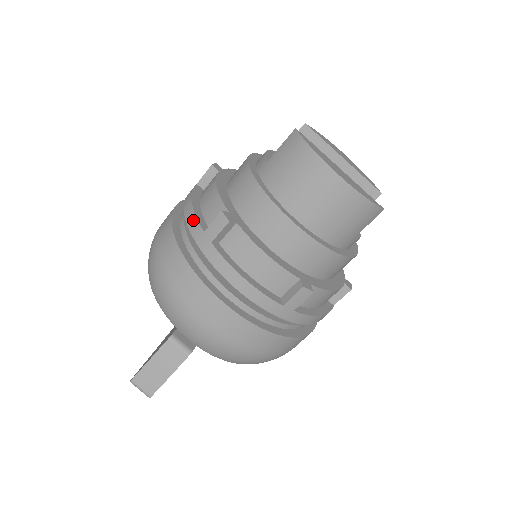
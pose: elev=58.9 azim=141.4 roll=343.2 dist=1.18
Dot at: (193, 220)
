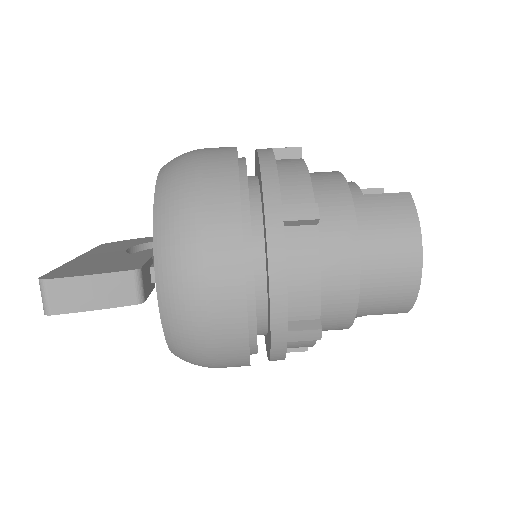
Dot at: (274, 183)
